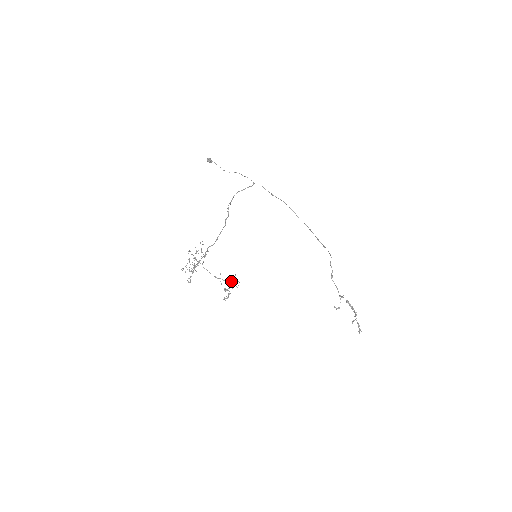
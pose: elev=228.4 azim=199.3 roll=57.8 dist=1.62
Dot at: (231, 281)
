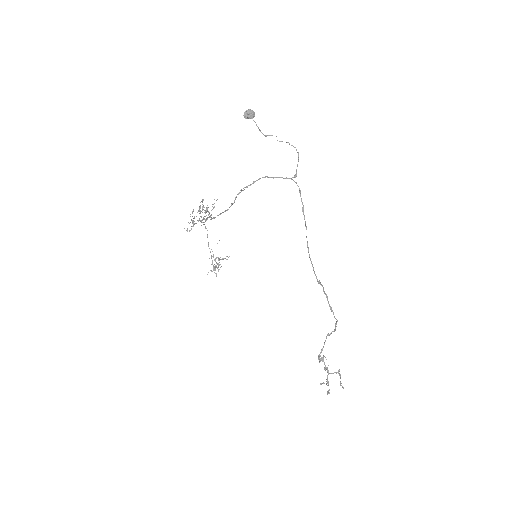
Dot at: (222, 259)
